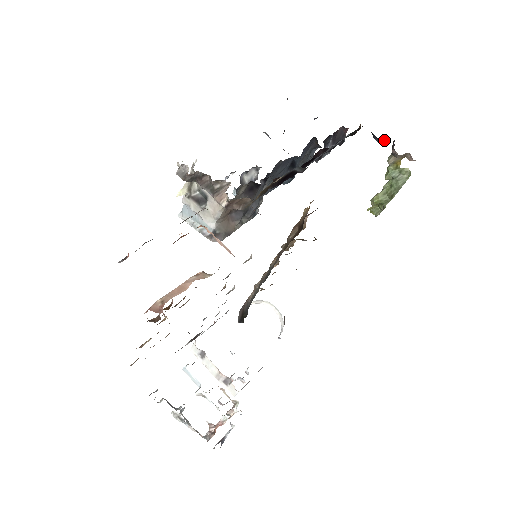
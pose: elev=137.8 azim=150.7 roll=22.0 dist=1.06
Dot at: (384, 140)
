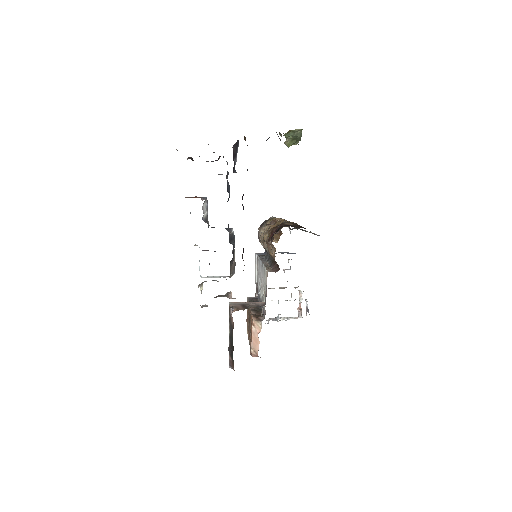
Dot at: (269, 137)
